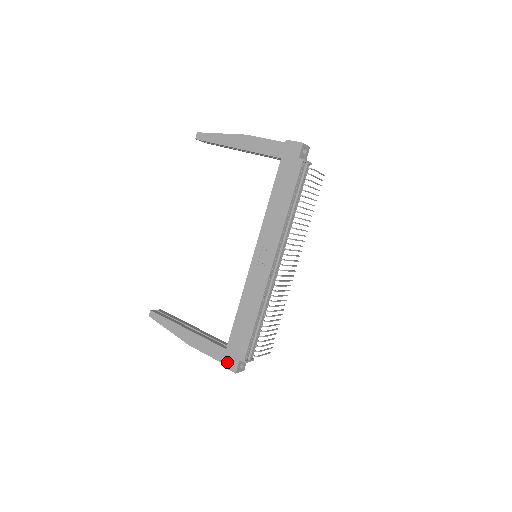
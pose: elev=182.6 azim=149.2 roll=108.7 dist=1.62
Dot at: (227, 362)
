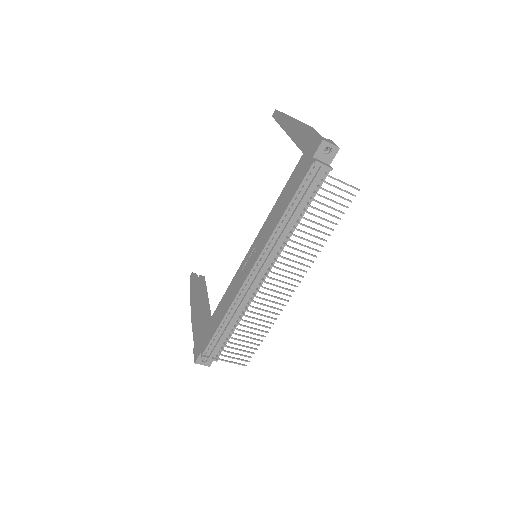
Dot at: (196, 349)
